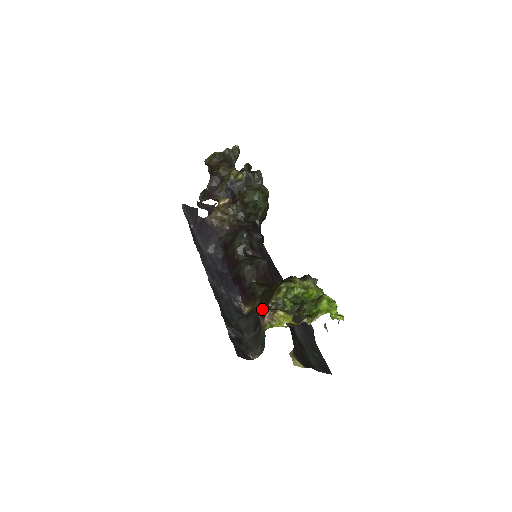
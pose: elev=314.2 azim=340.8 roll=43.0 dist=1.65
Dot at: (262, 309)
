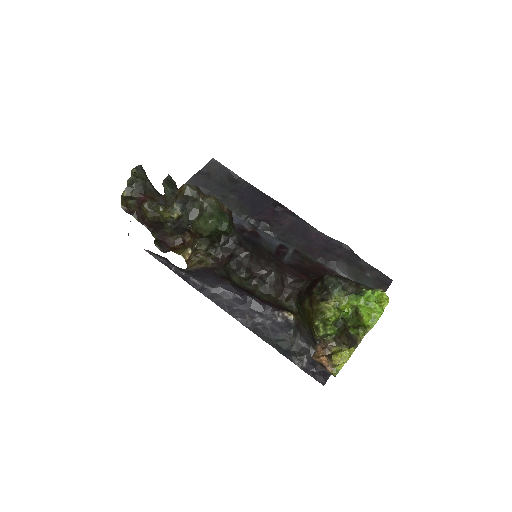
Dot at: (318, 361)
